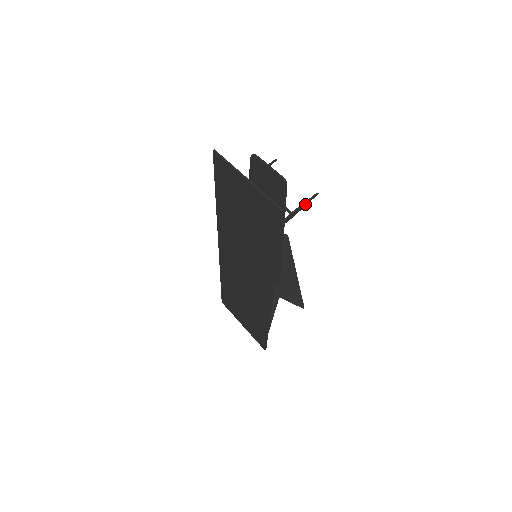
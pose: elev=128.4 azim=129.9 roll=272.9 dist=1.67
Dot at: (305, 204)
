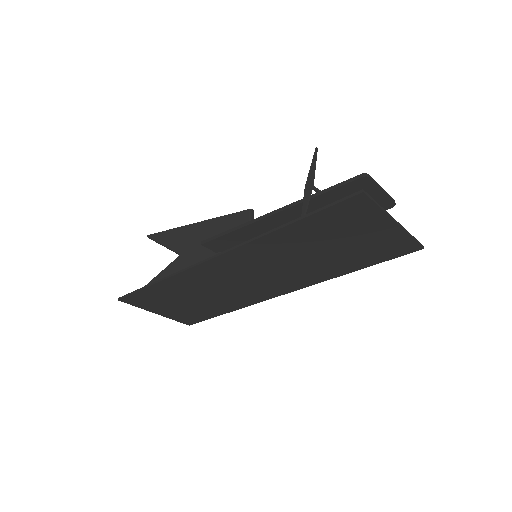
Dot at: occluded
